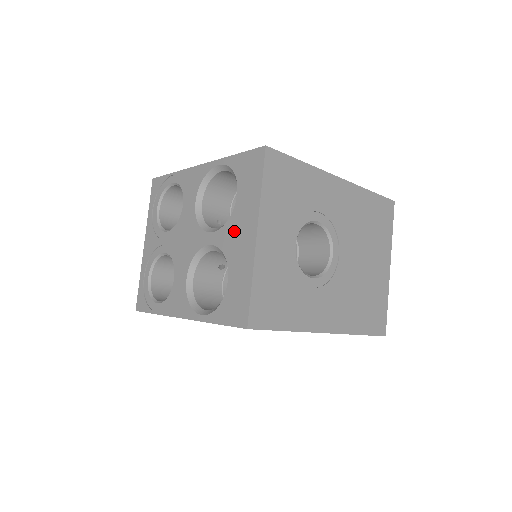
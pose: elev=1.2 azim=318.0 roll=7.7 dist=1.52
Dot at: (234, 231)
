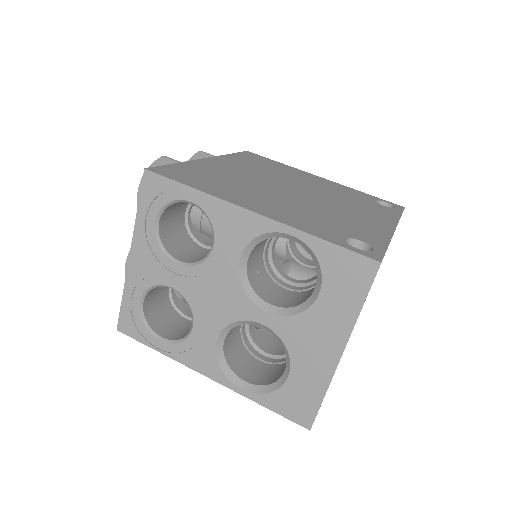
Dot at: (307, 332)
